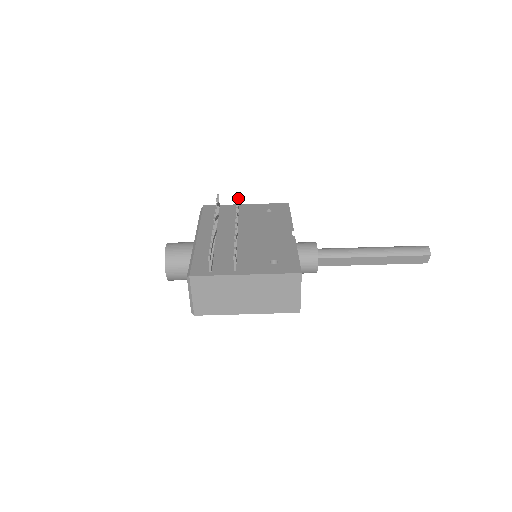
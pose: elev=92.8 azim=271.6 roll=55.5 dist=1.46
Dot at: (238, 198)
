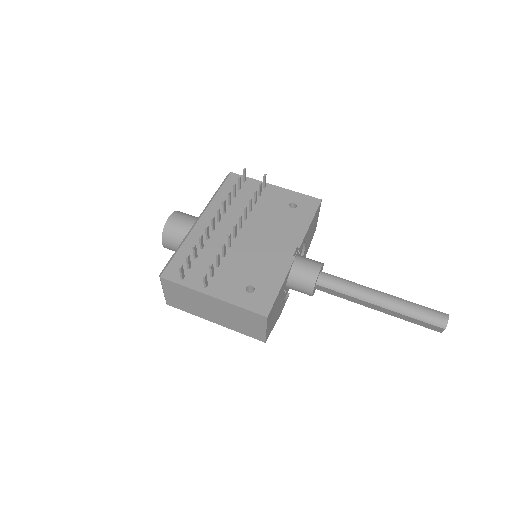
Dot at: occluded
